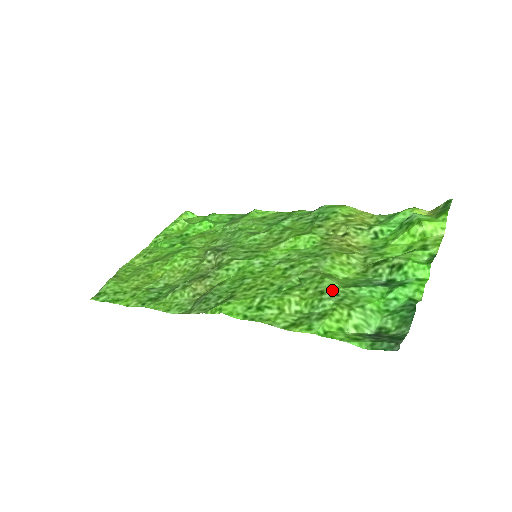
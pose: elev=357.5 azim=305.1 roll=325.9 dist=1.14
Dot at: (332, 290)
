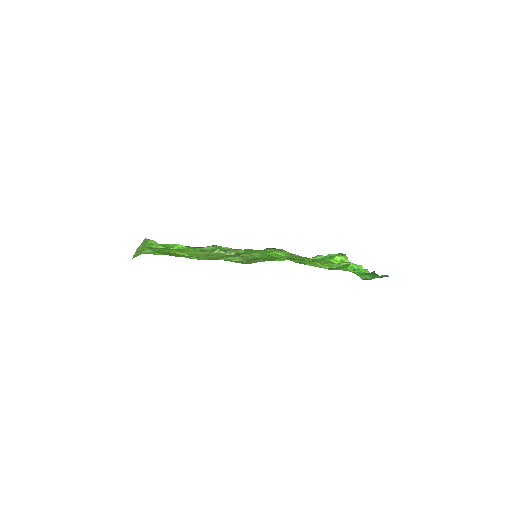
Dot at: occluded
